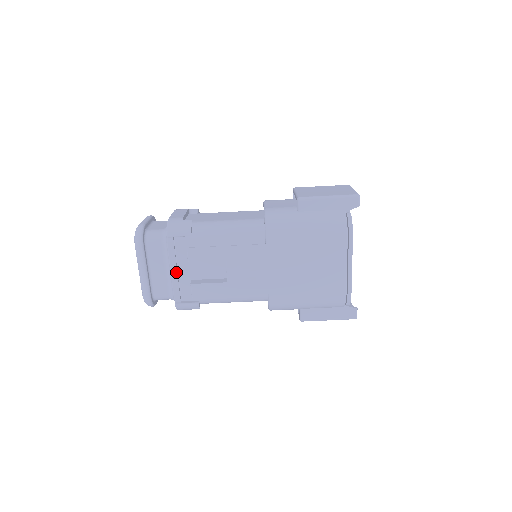
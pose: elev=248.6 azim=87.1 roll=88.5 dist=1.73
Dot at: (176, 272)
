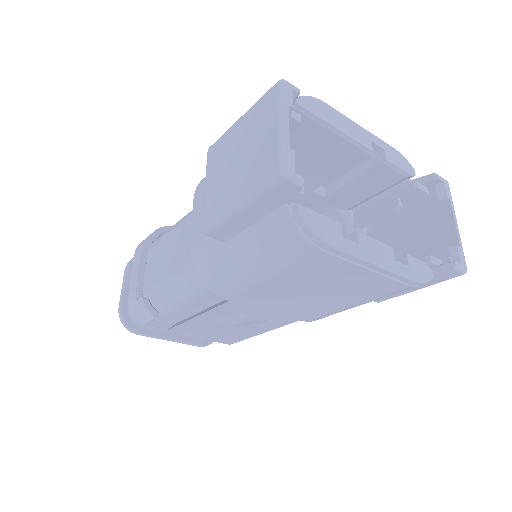
Dot at: occluded
